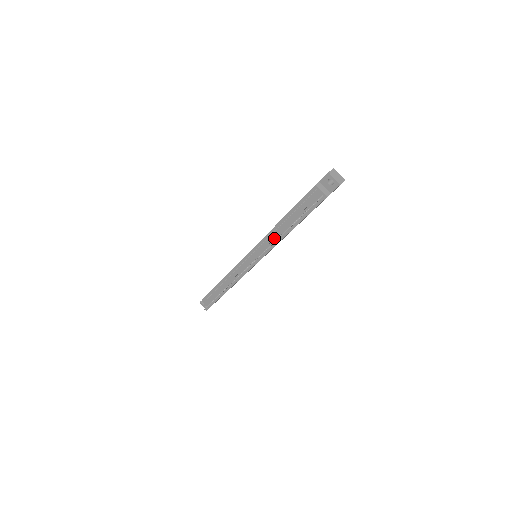
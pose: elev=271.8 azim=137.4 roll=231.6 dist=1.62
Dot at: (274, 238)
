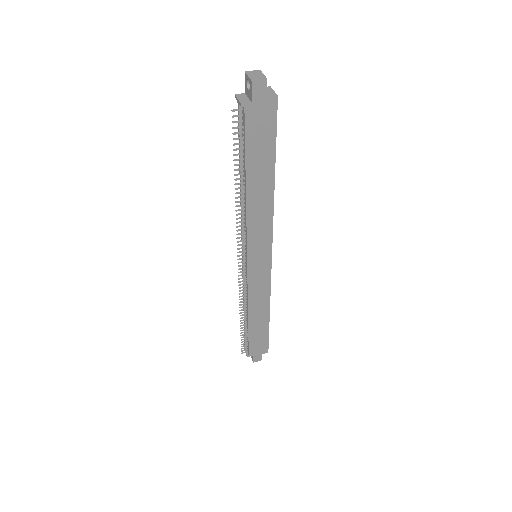
Dot at: (241, 208)
